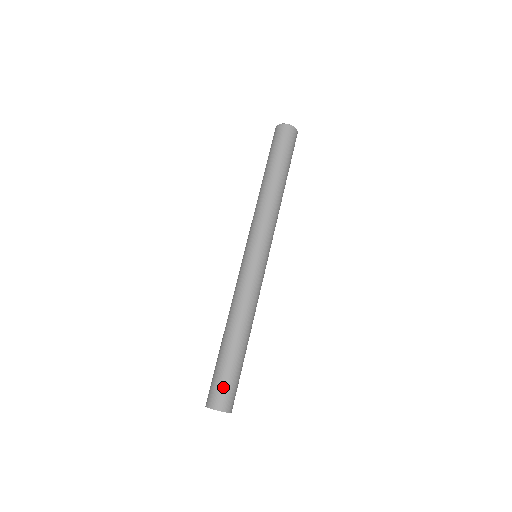
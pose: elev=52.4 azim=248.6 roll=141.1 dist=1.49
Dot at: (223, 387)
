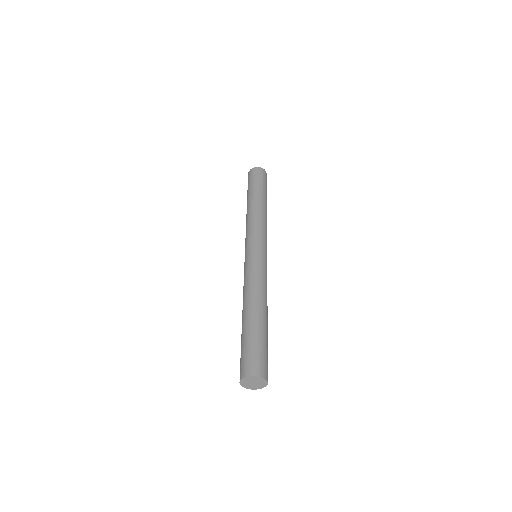
Dot at: (244, 357)
